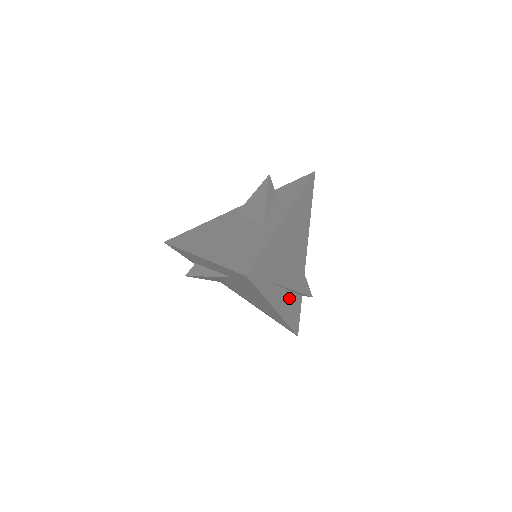
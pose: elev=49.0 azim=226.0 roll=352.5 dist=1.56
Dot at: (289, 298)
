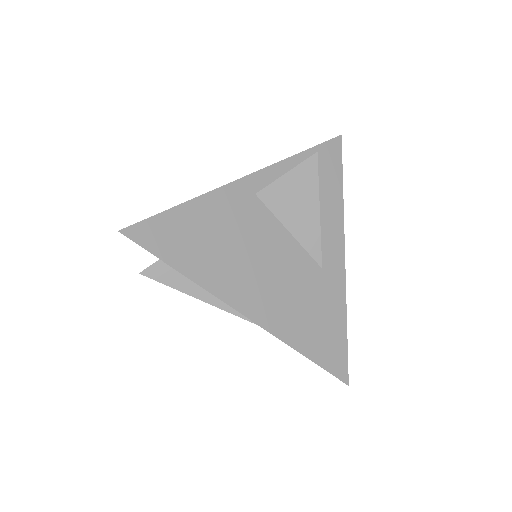
Dot at: occluded
